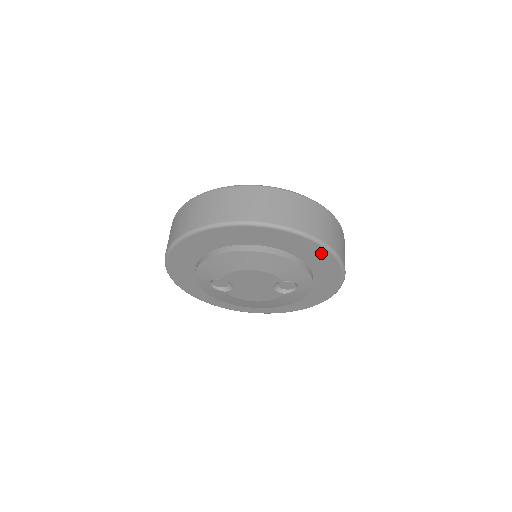
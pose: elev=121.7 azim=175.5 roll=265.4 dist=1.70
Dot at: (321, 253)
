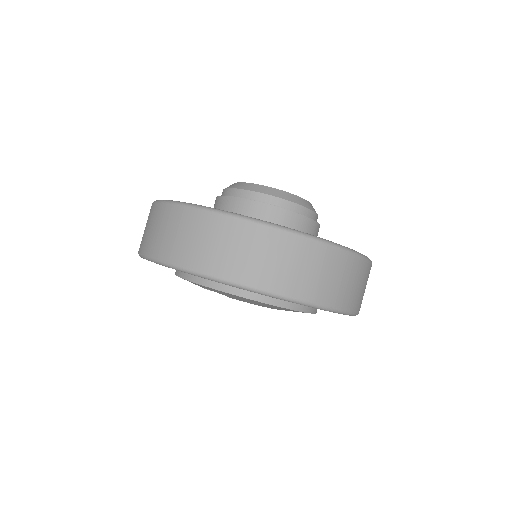
Dot at: occluded
